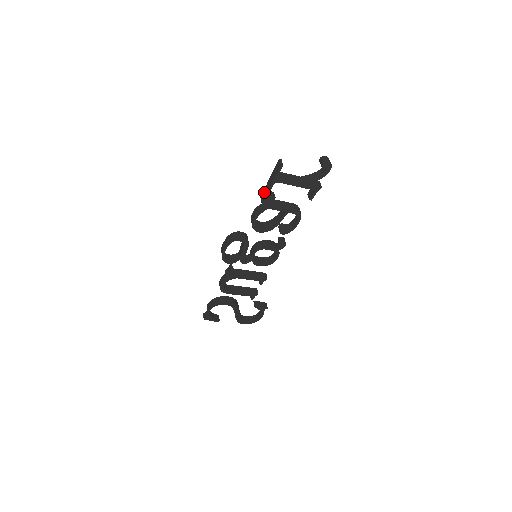
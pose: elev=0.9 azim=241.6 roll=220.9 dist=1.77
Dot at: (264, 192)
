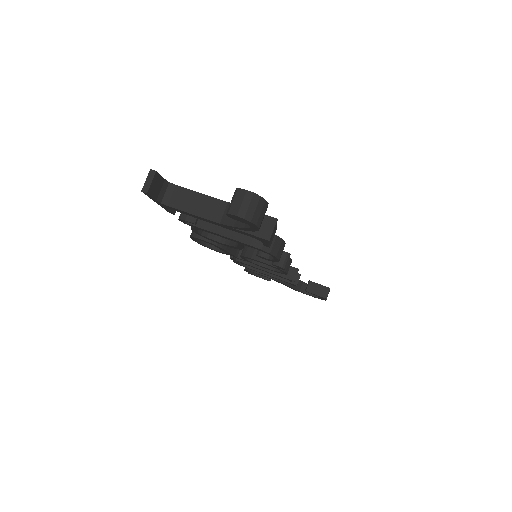
Dot at: occluded
